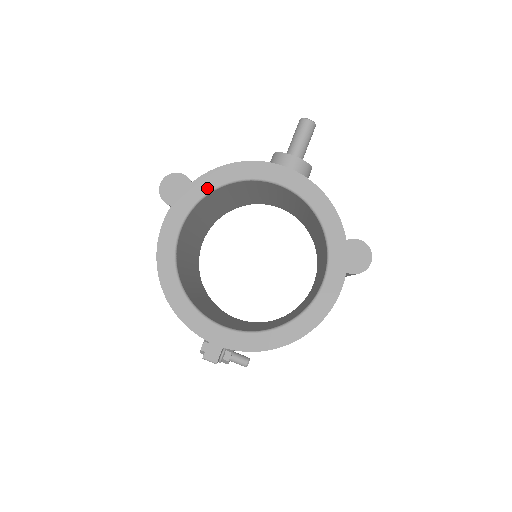
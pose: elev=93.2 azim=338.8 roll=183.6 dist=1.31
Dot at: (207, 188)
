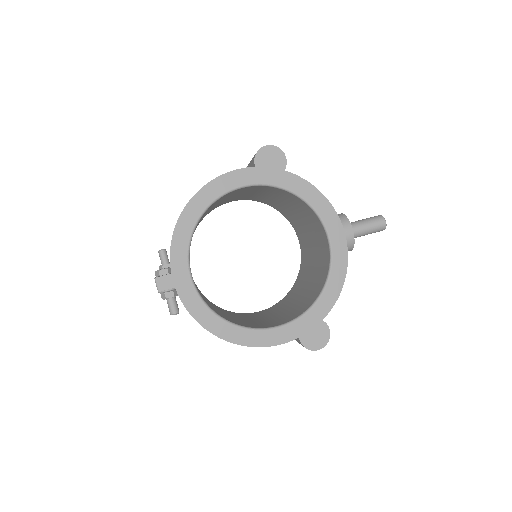
Dot at: (289, 186)
